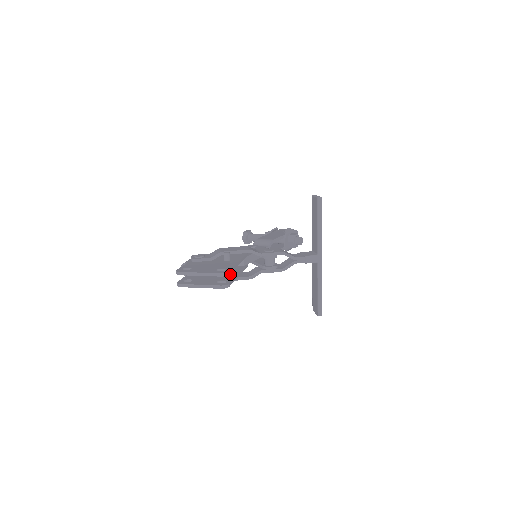
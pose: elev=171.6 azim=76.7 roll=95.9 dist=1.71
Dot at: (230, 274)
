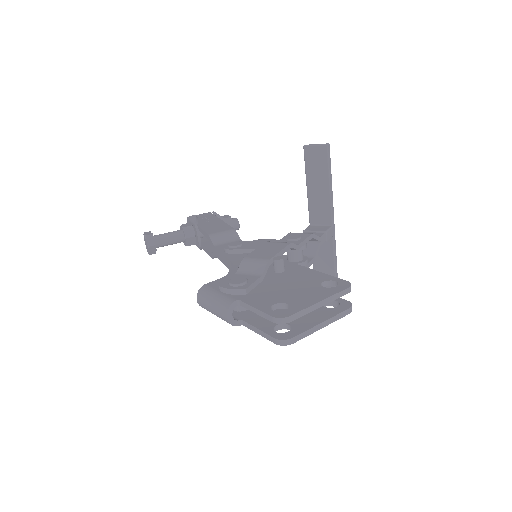
Dot at: occluded
